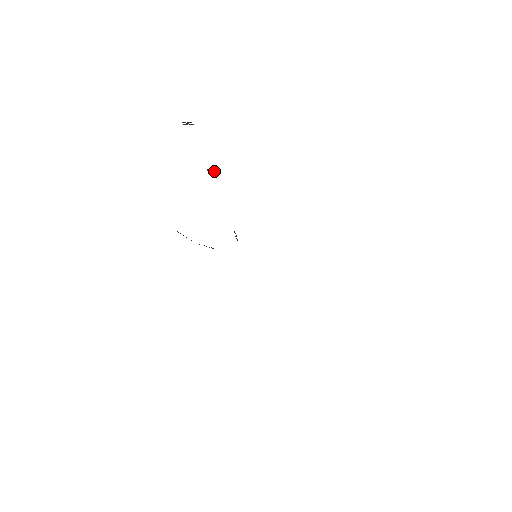
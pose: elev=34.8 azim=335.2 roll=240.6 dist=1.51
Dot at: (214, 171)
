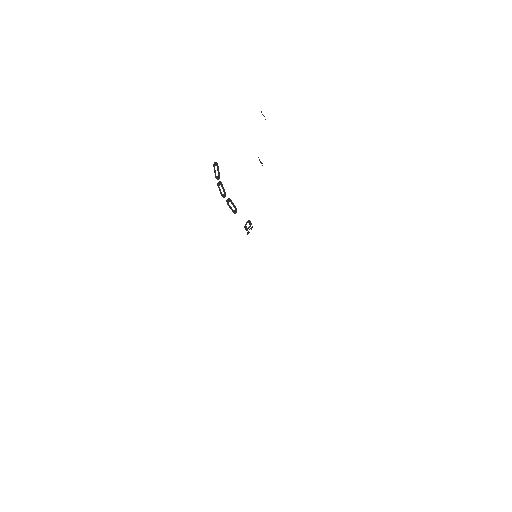
Dot at: (262, 163)
